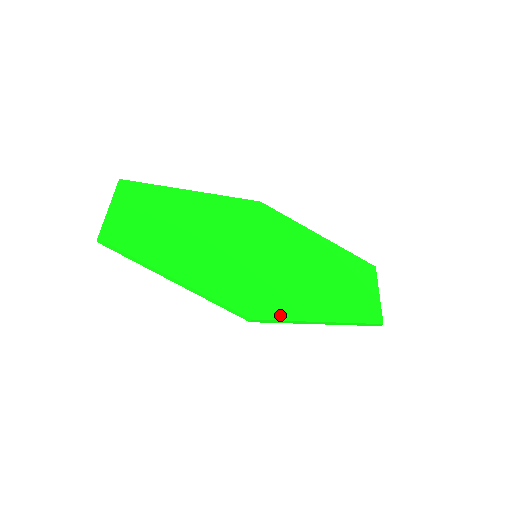
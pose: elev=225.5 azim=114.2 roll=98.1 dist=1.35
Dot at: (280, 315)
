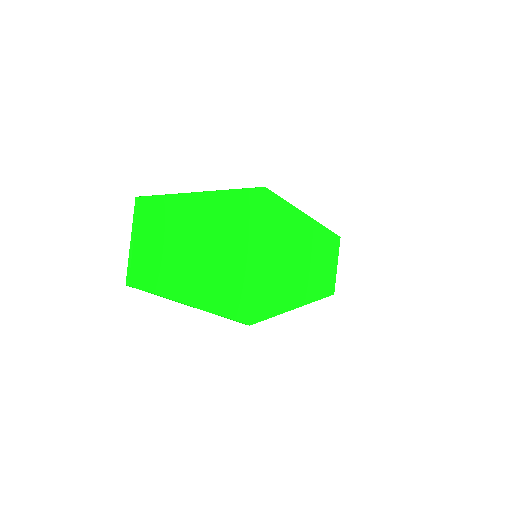
Dot at: (269, 314)
